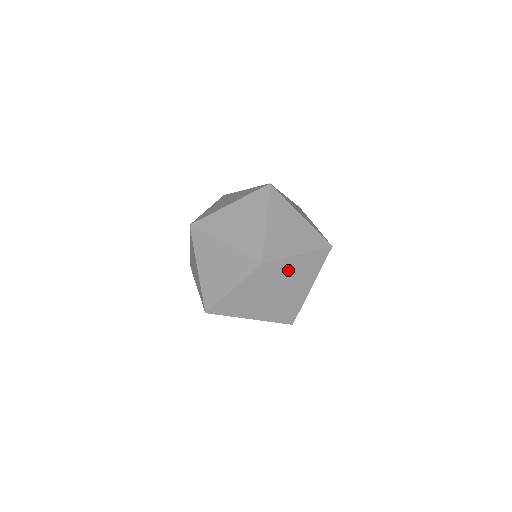
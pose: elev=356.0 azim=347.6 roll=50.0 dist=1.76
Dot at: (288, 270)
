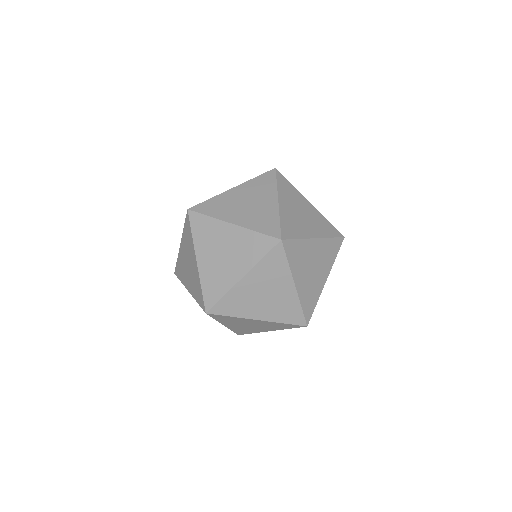
Dot at: (240, 321)
